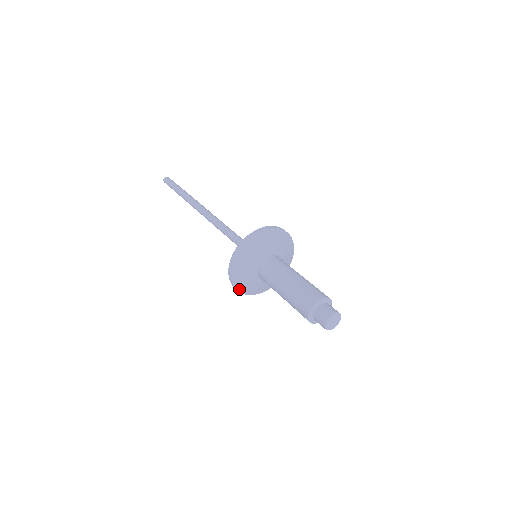
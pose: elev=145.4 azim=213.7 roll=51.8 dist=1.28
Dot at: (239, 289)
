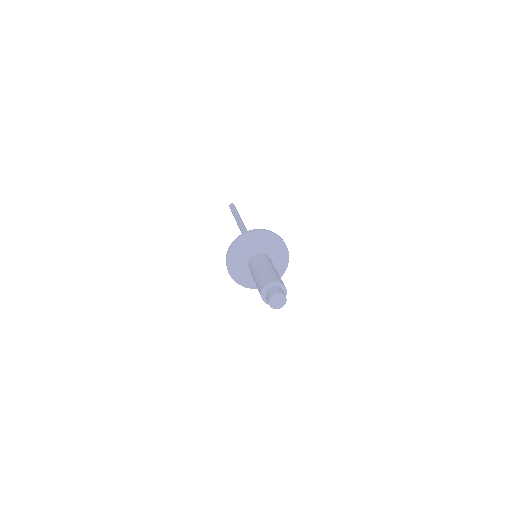
Dot at: (231, 273)
